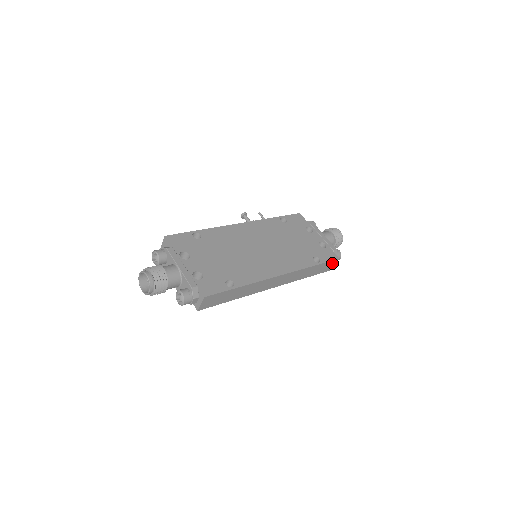
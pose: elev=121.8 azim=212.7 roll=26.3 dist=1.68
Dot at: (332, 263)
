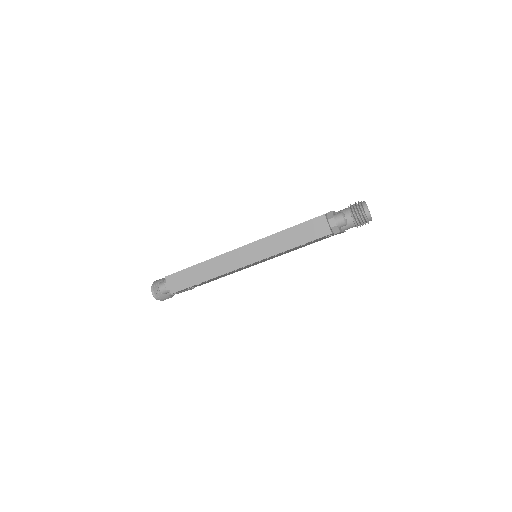
Dot at: (319, 223)
